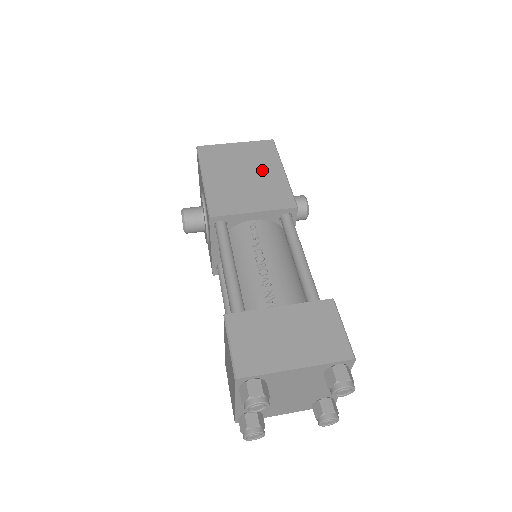
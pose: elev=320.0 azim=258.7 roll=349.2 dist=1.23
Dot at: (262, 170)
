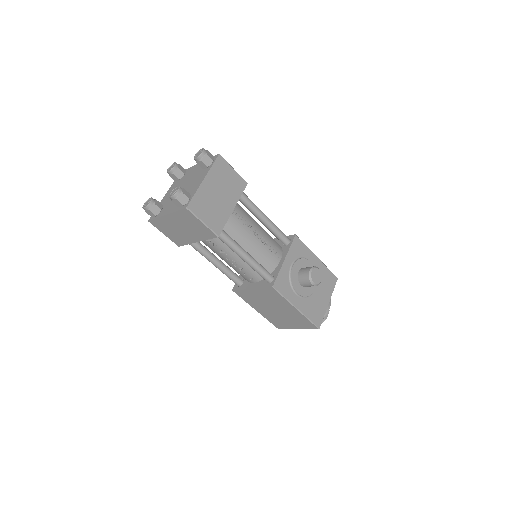
Dot at: occluded
